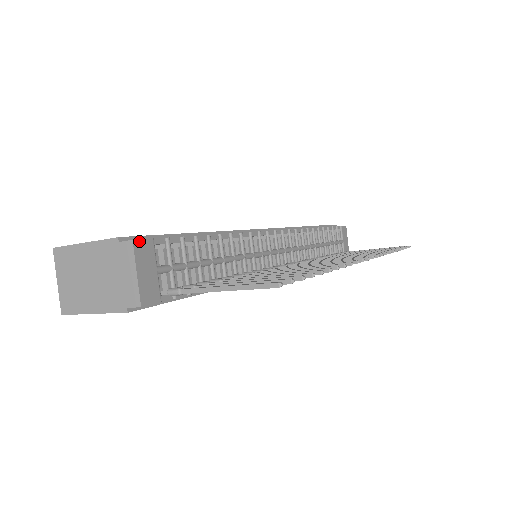
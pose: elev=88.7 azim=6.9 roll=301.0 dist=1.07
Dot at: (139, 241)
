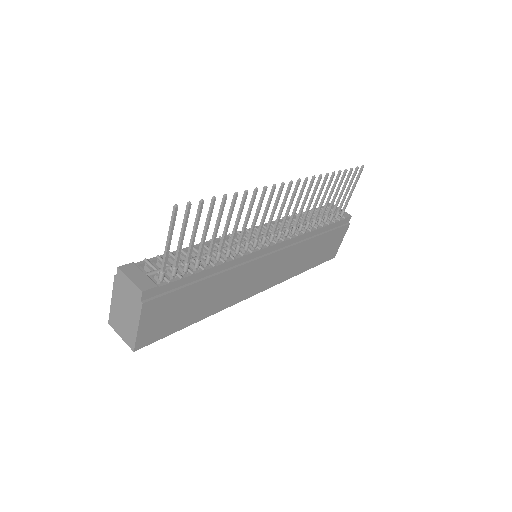
Dot at: (123, 266)
